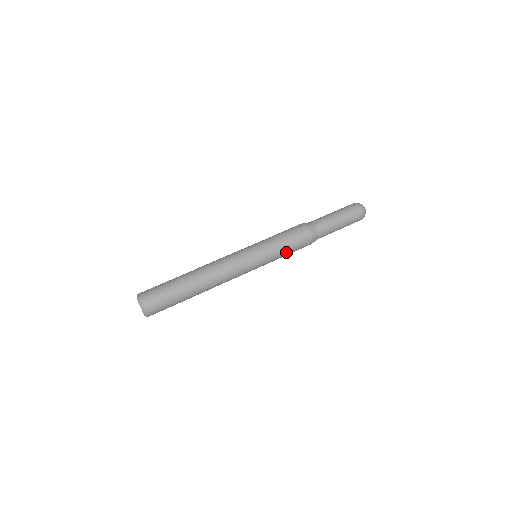
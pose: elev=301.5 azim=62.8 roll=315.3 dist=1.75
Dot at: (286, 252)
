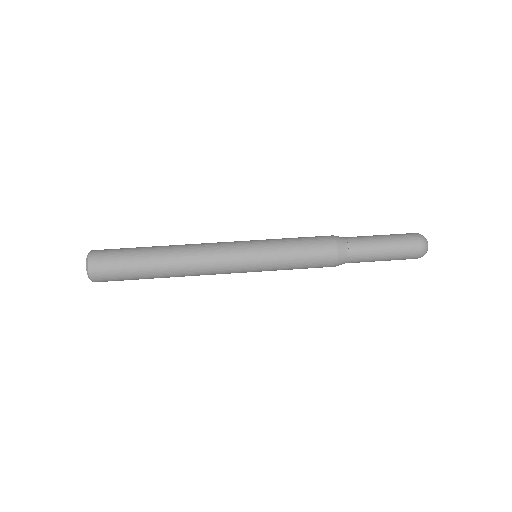
Dot at: (295, 266)
